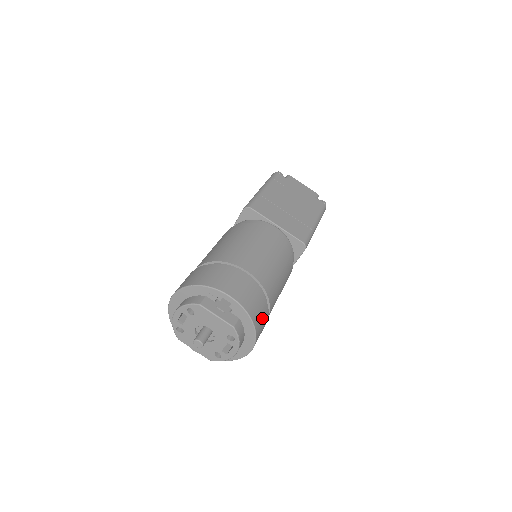
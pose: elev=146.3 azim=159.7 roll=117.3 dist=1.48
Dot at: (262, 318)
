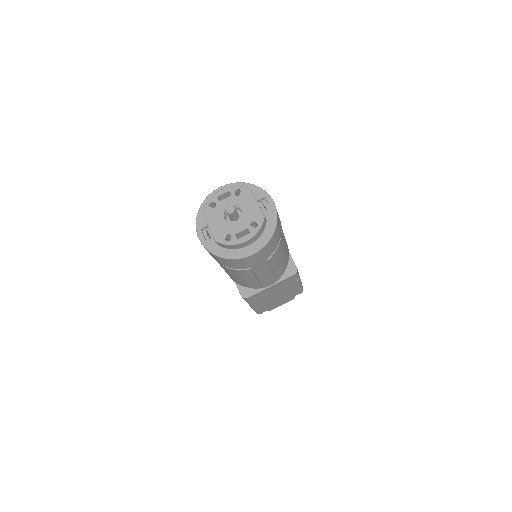
Dot at: (274, 242)
